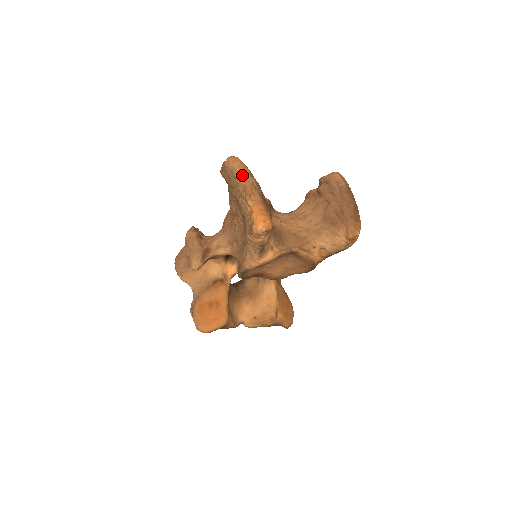
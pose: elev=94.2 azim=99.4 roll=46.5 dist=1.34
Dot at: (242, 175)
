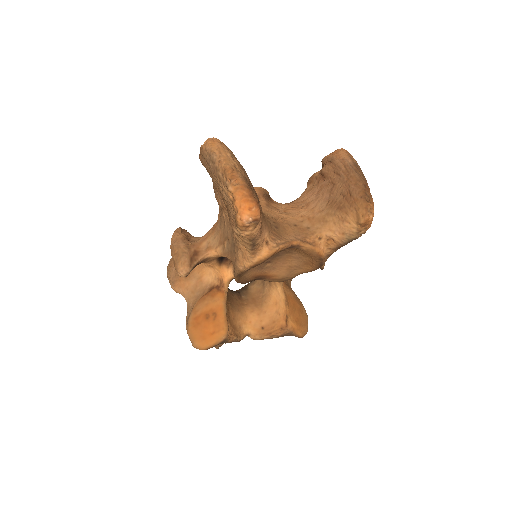
Dot at: (221, 157)
